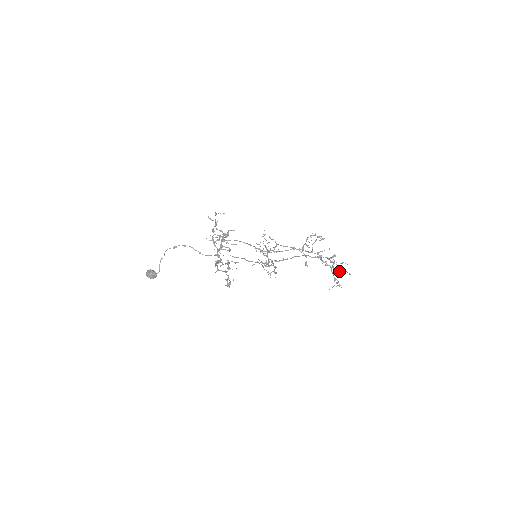
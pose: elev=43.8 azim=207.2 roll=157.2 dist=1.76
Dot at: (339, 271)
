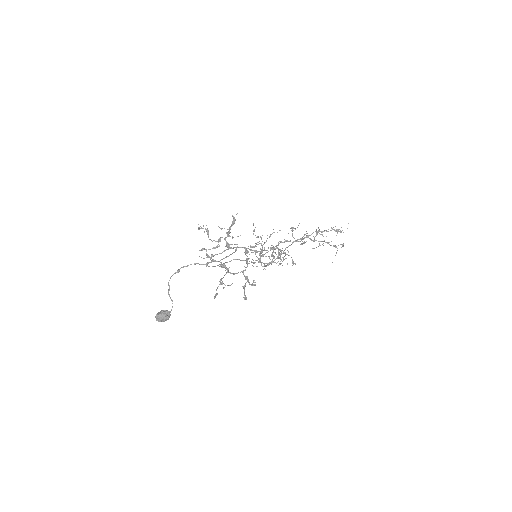
Dot at: (336, 230)
